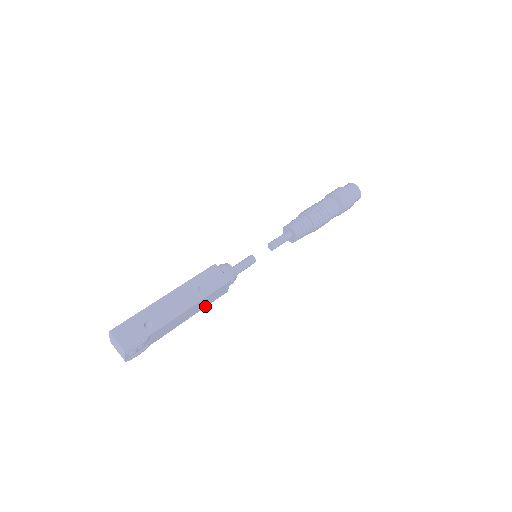
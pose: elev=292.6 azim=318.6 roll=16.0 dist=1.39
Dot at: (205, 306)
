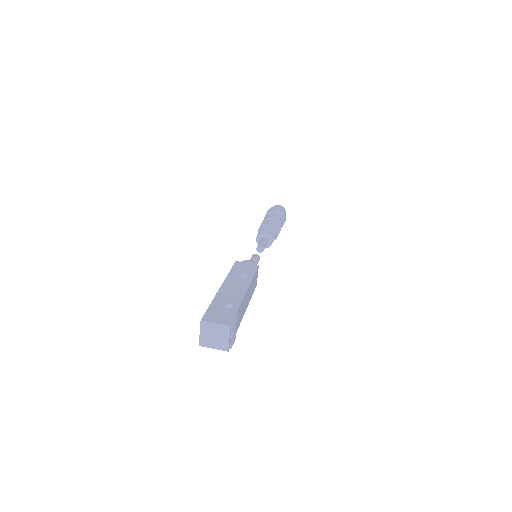
Dot at: (250, 297)
